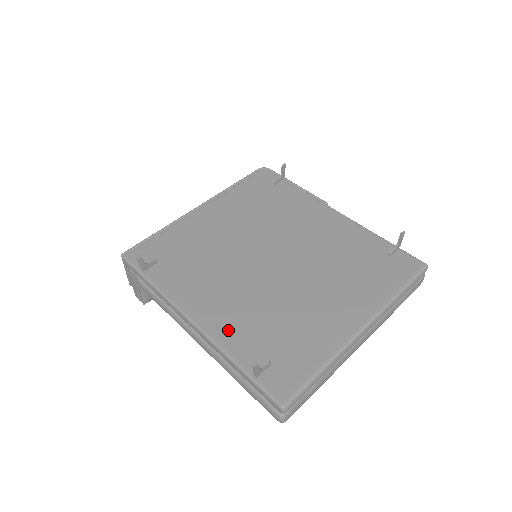
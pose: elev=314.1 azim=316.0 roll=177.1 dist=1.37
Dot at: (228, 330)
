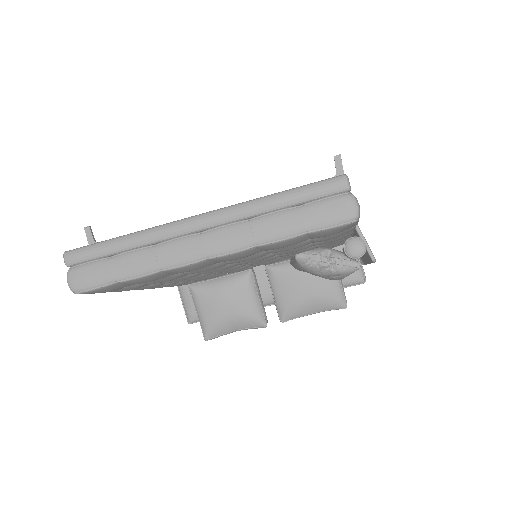
Dot at: occluded
